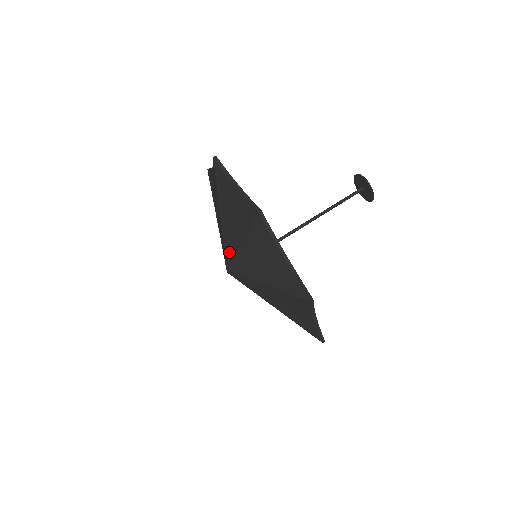
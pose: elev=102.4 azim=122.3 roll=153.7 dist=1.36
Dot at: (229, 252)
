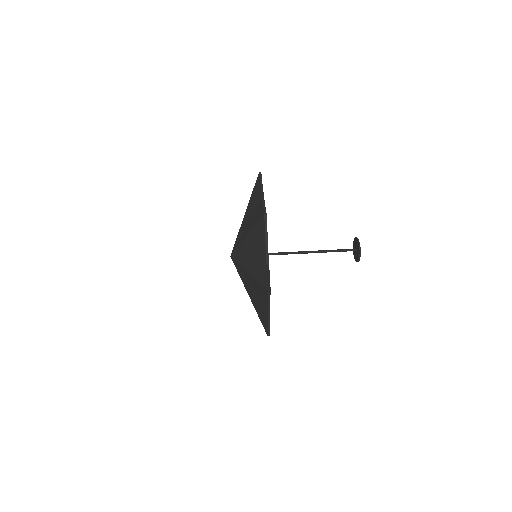
Dot at: (238, 241)
